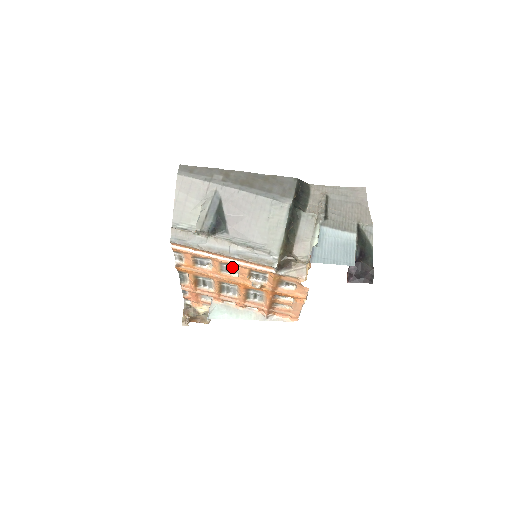
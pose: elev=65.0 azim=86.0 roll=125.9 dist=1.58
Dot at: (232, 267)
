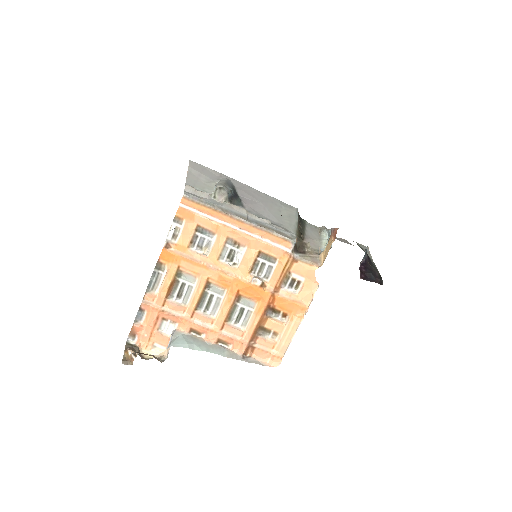
Dot at: (237, 250)
